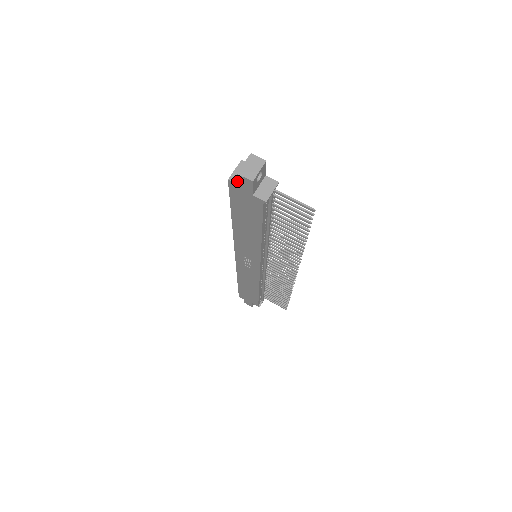
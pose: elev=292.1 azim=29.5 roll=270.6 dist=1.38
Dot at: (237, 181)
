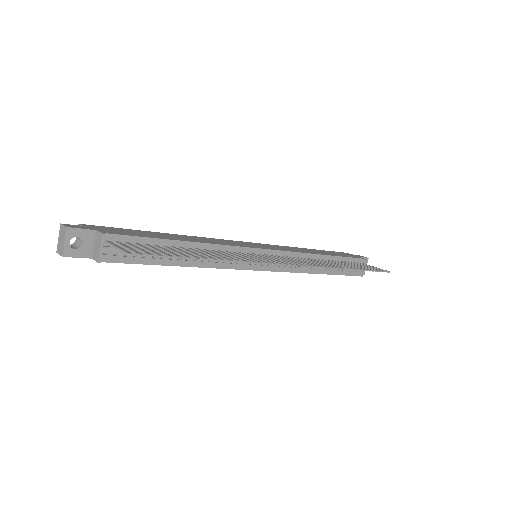
Dot at: occluded
